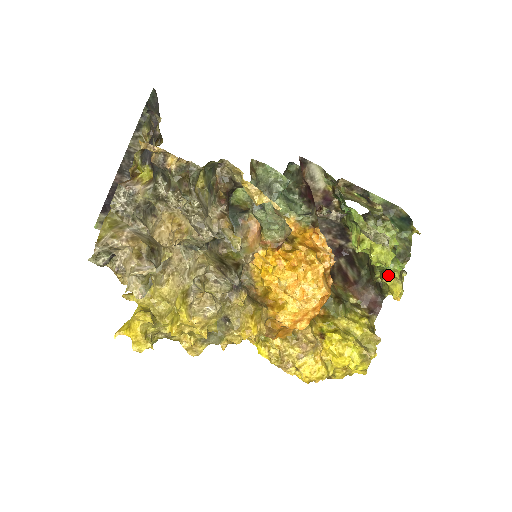
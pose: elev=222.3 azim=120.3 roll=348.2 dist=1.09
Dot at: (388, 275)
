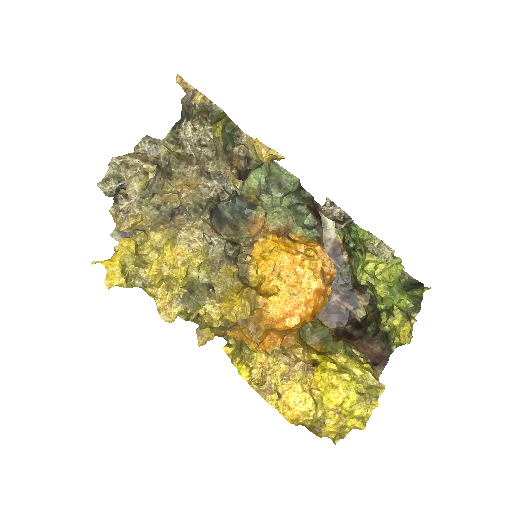
Dot at: (395, 314)
